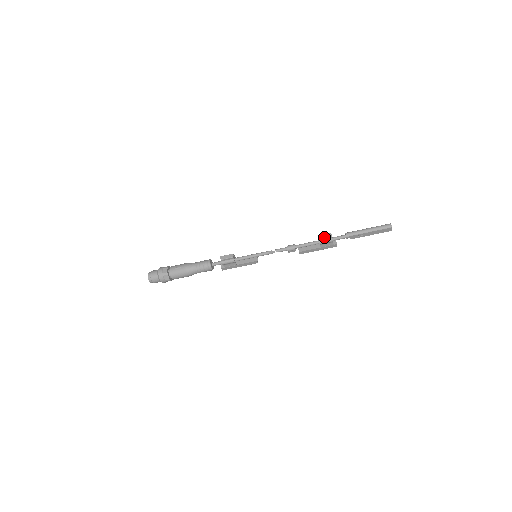
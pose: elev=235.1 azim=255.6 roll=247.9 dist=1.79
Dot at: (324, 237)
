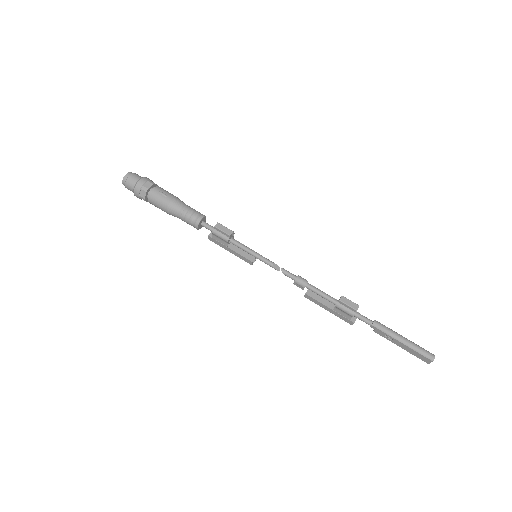
Dot at: (347, 303)
